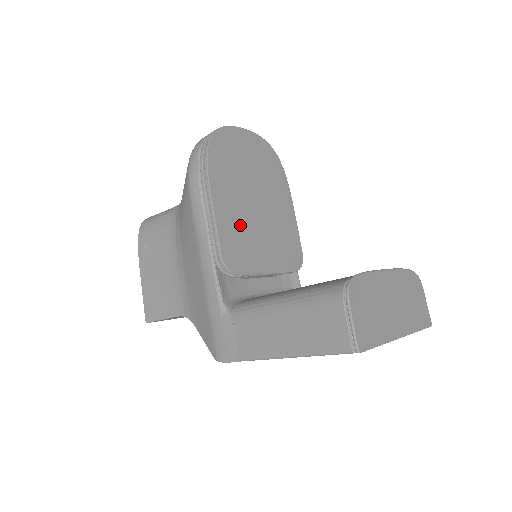
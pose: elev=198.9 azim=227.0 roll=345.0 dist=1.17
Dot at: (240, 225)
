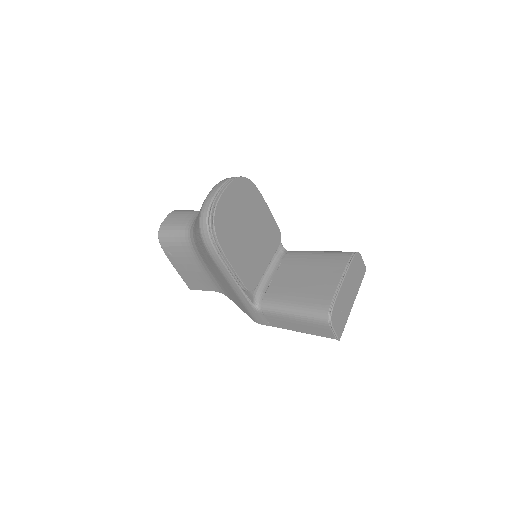
Dot at: (247, 259)
